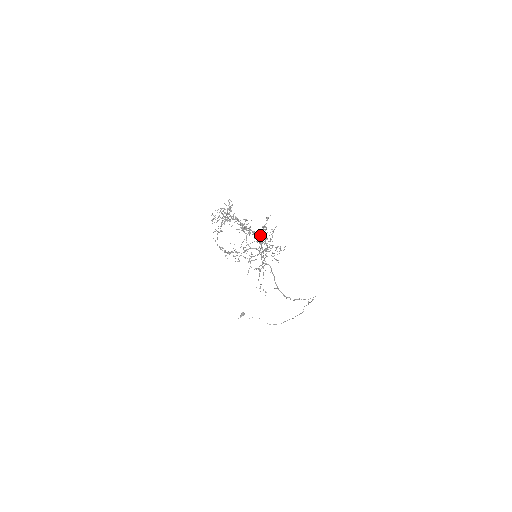
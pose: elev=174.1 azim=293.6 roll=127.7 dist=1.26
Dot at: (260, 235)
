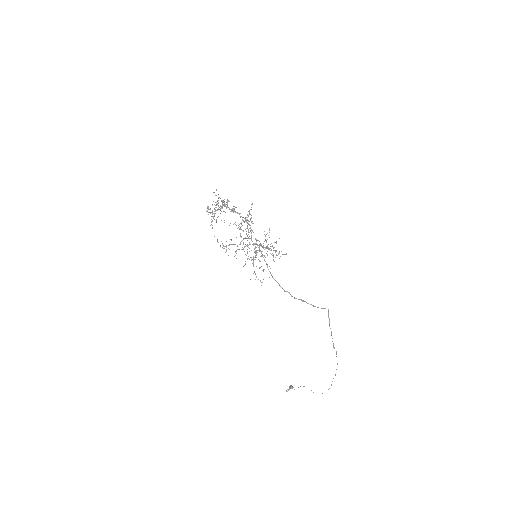
Dot at: (247, 220)
